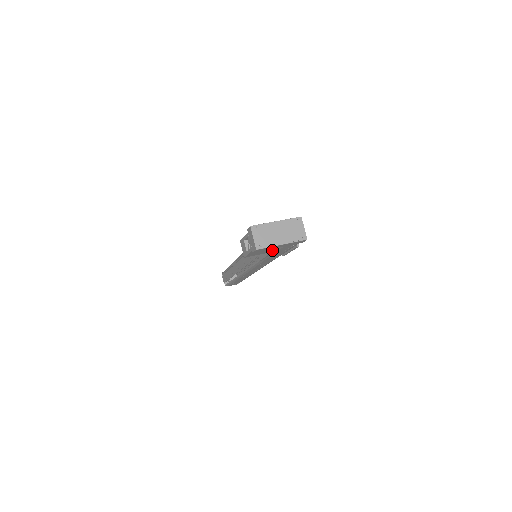
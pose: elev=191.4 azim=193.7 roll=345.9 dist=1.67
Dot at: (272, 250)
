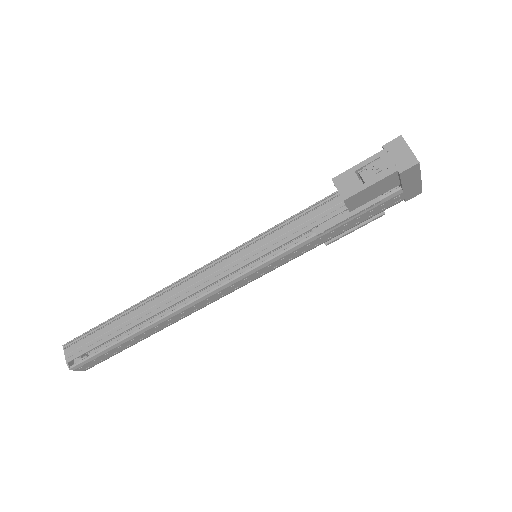
Dot at: (380, 198)
